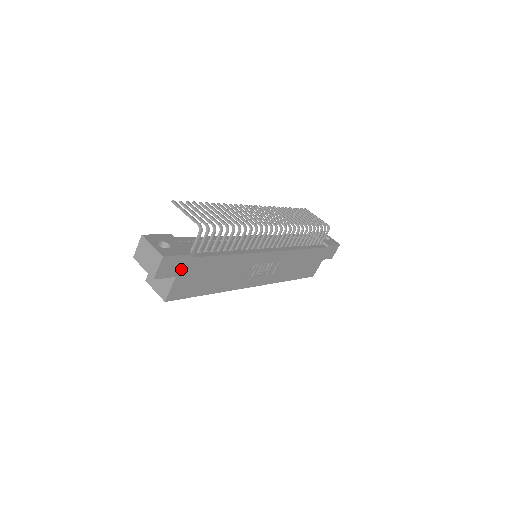
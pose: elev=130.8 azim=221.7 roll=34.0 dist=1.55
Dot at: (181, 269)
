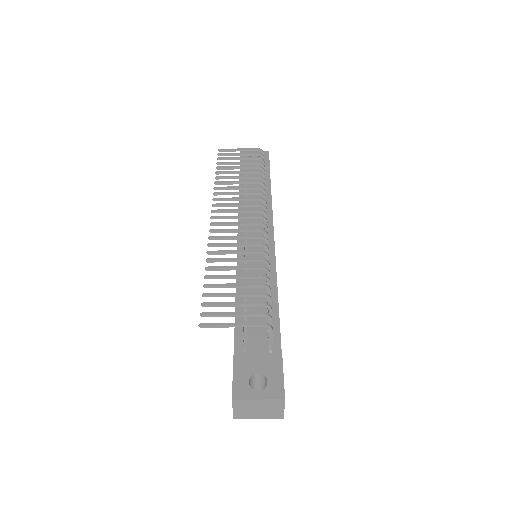
Dot at: occluded
